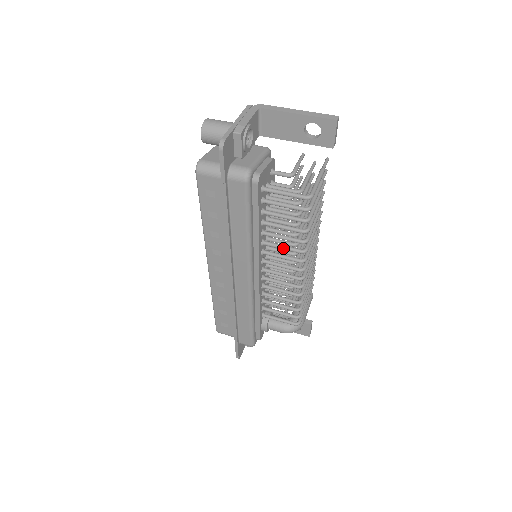
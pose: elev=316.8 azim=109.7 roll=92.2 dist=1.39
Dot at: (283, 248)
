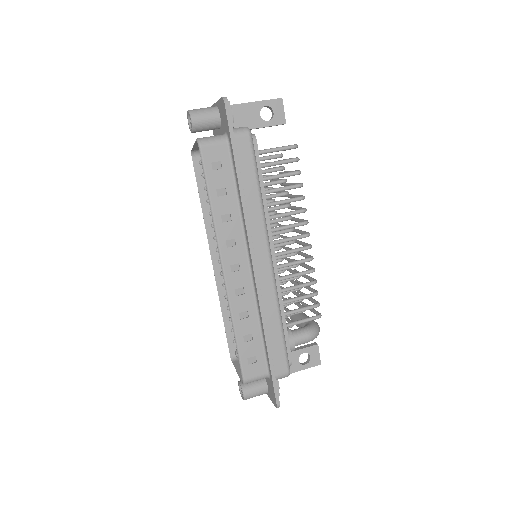
Dot at: (287, 214)
